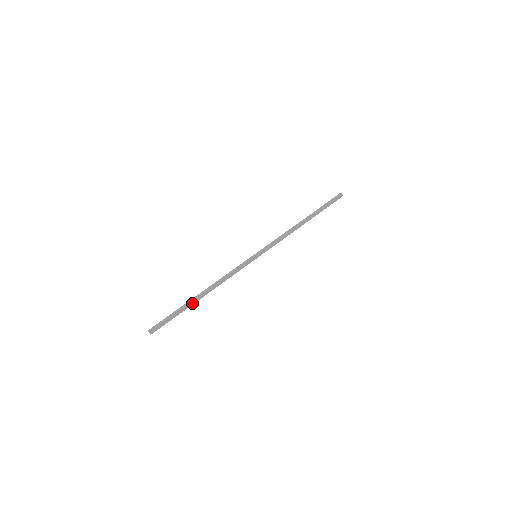
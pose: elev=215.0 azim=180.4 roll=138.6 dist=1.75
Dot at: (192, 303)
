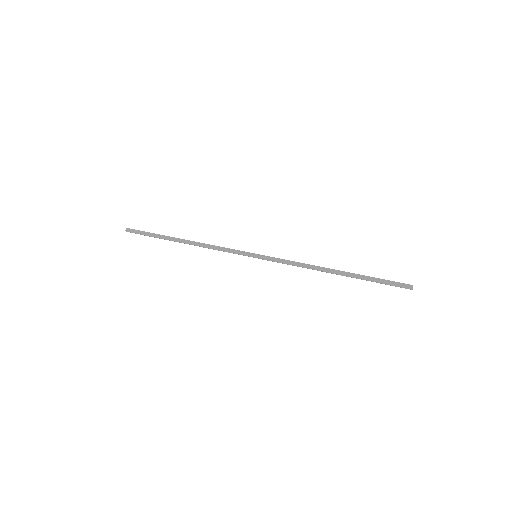
Dot at: (171, 240)
